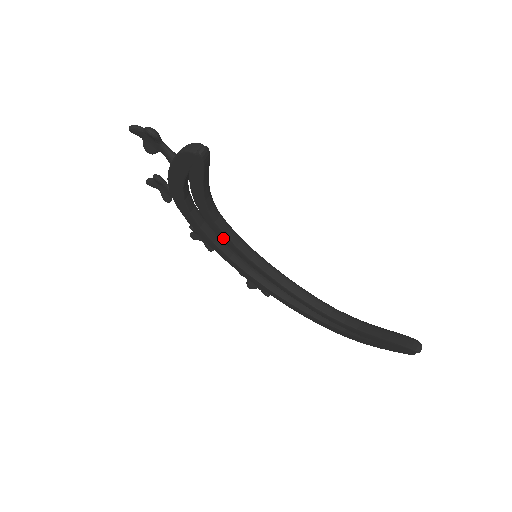
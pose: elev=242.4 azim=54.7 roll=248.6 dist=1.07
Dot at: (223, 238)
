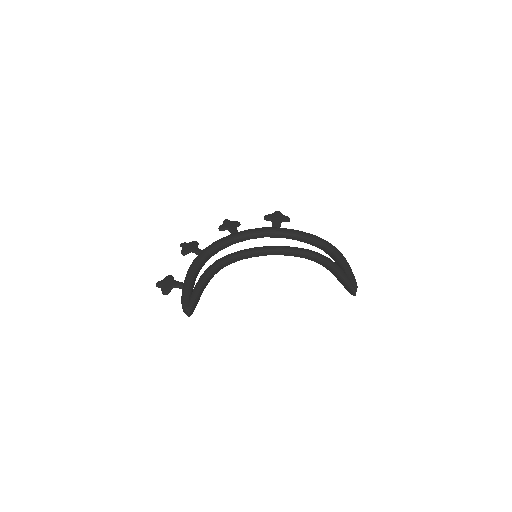
Dot at: occluded
